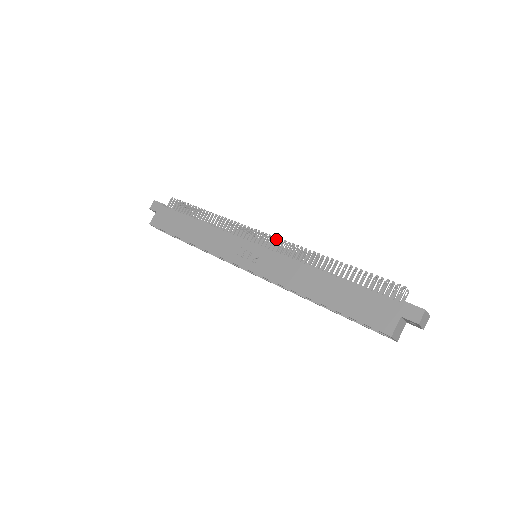
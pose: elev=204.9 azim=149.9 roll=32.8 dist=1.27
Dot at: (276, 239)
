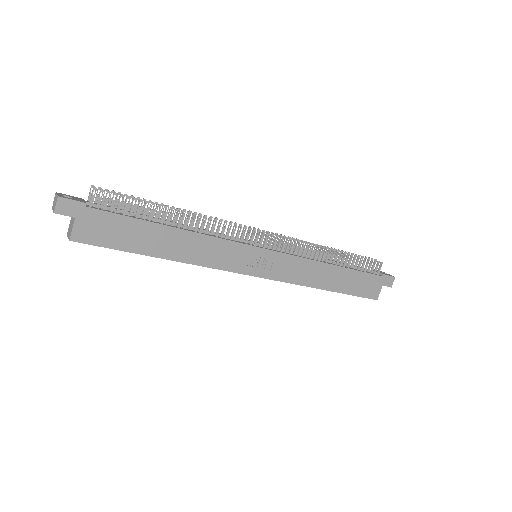
Dot at: occluded
